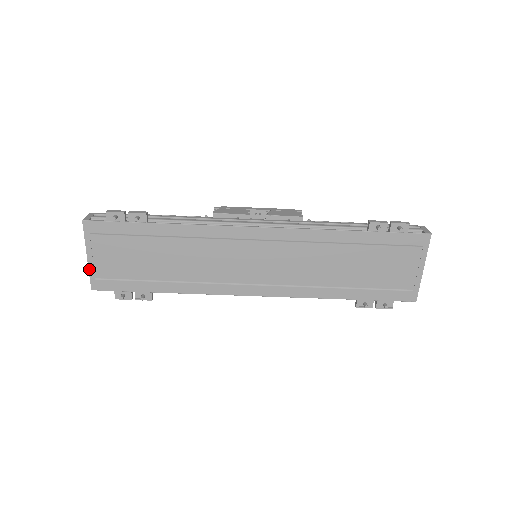
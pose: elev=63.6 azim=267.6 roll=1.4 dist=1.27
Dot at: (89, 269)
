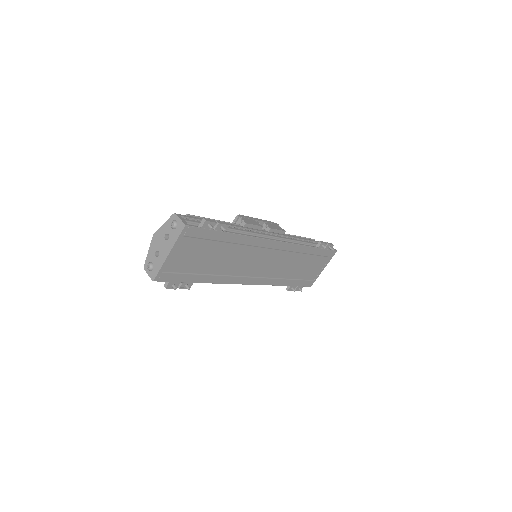
Dot at: (163, 264)
